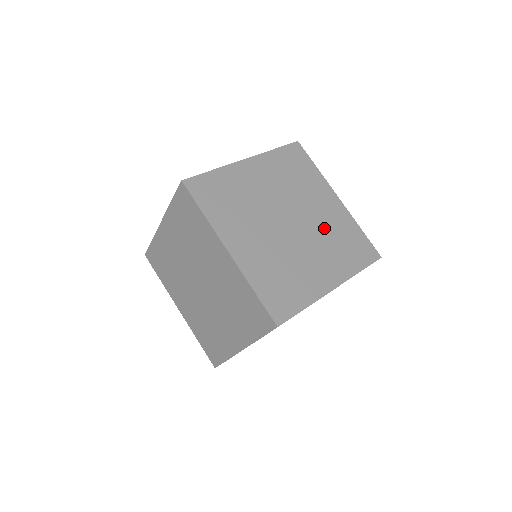
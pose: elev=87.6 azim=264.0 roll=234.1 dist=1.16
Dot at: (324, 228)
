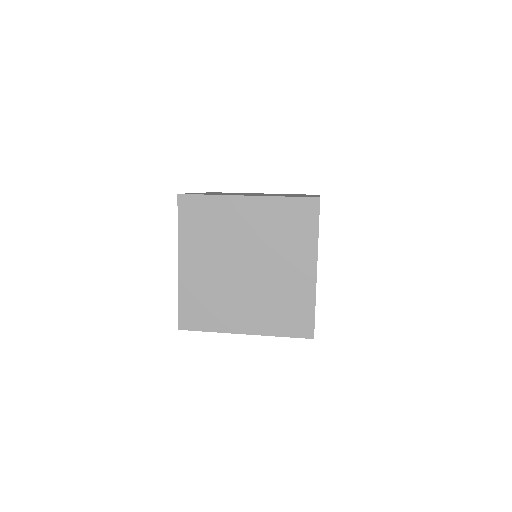
Dot at: (277, 194)
